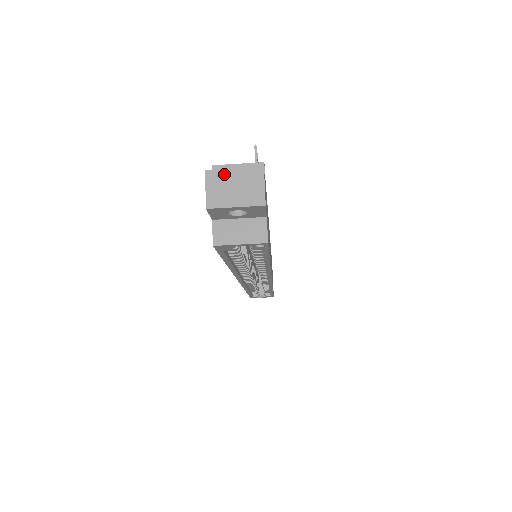
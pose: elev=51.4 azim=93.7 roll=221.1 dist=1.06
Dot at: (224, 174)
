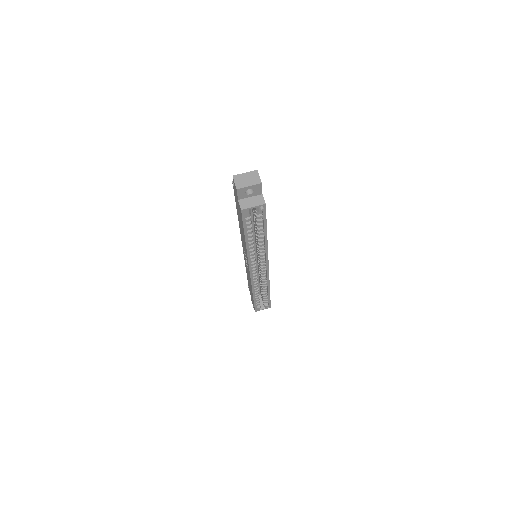
Dot at: (241, 175)
